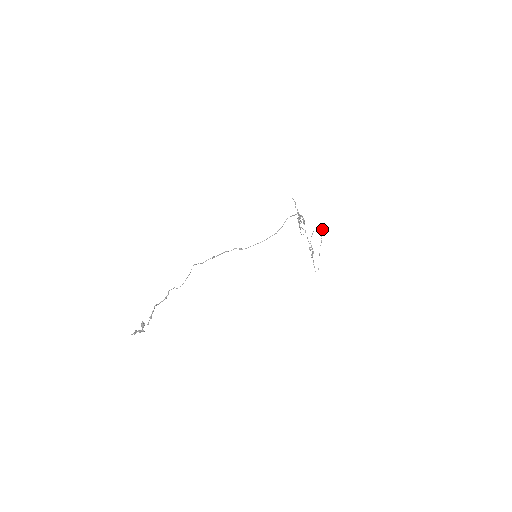
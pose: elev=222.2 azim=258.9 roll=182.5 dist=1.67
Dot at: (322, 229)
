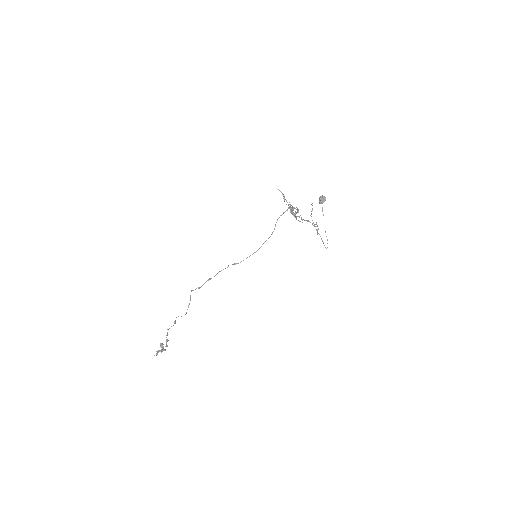
Dot at: (321, 201)
